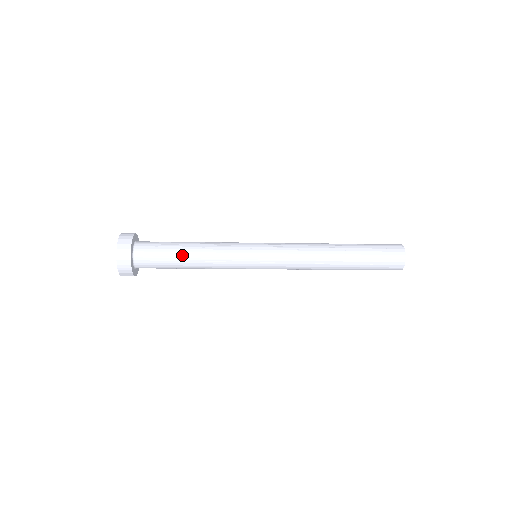
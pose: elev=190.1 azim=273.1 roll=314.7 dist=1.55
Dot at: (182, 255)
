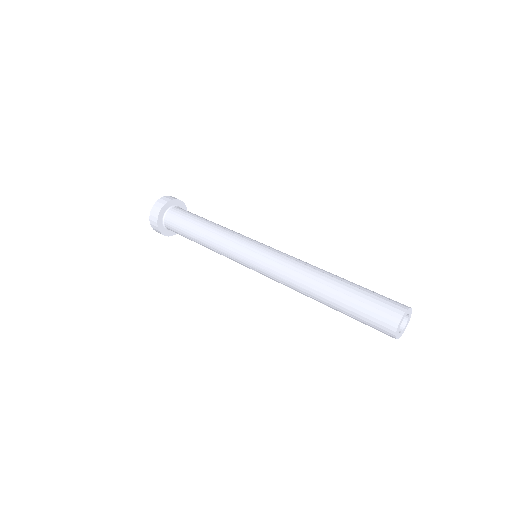
Dot at: (194, 238)
